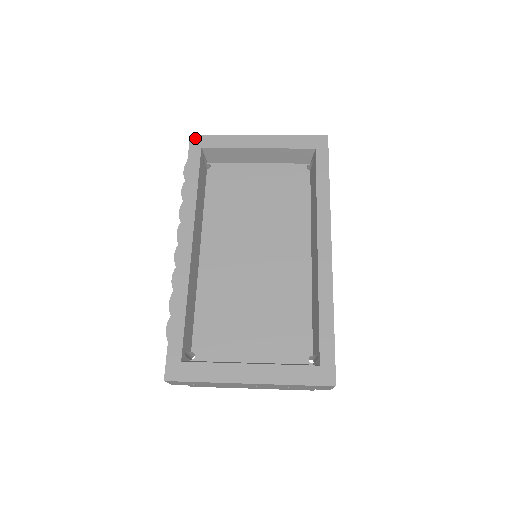
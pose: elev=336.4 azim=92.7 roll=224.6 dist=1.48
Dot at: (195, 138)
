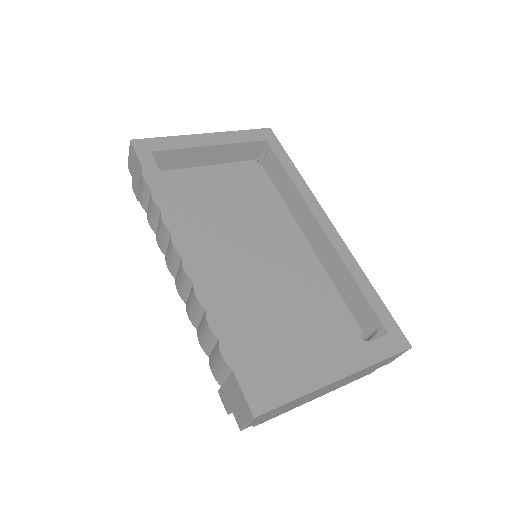
Dot at: (138, 143)
